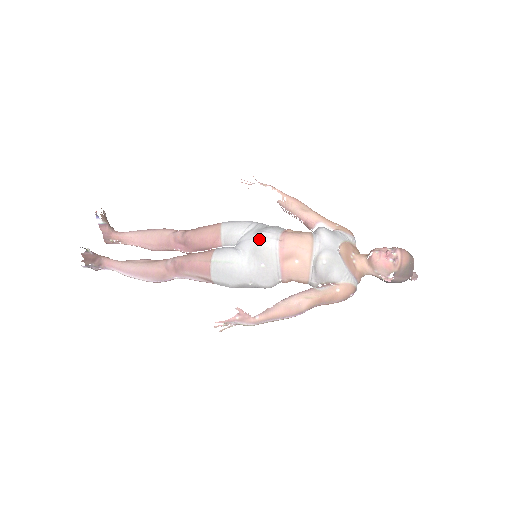
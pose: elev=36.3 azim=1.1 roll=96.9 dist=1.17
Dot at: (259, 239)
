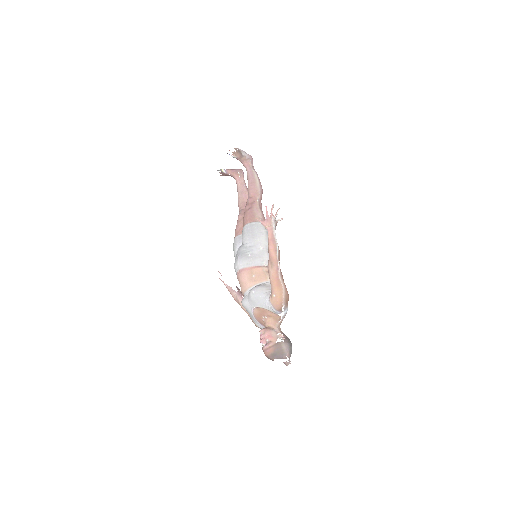
Dot at: (236, 259)
